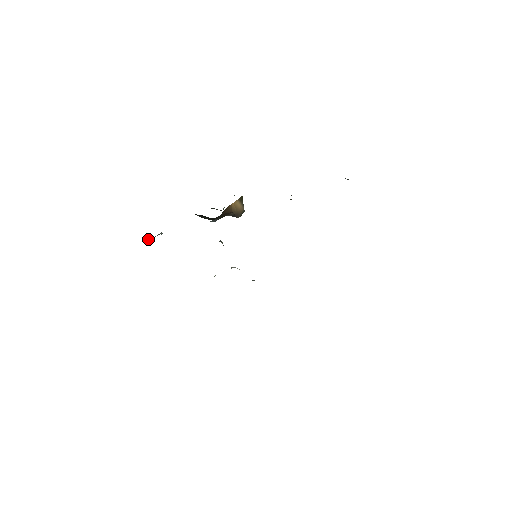
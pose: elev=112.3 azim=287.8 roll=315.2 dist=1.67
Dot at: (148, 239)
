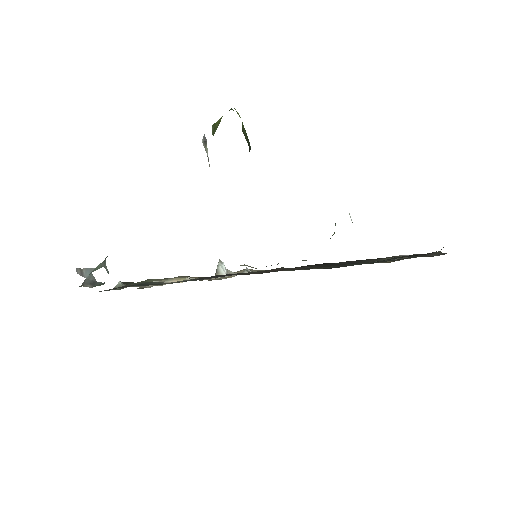
Dot at: (86, 274)
